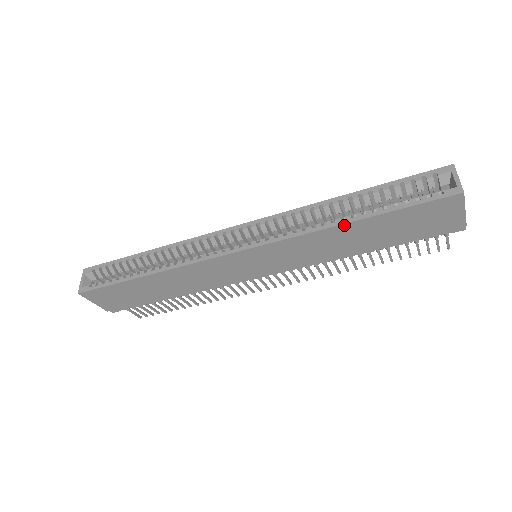
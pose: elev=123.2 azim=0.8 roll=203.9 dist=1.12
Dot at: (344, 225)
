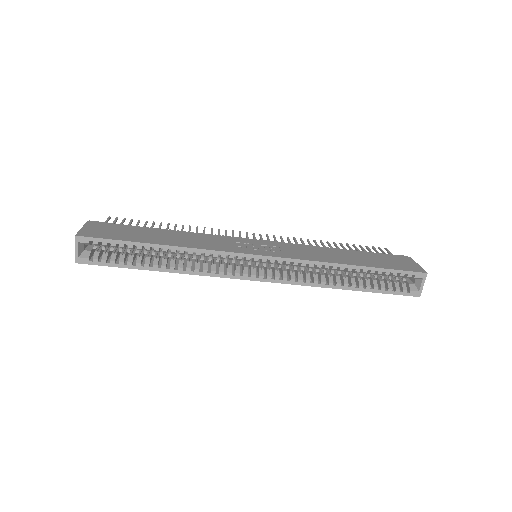
Dot at: (340, 288)
